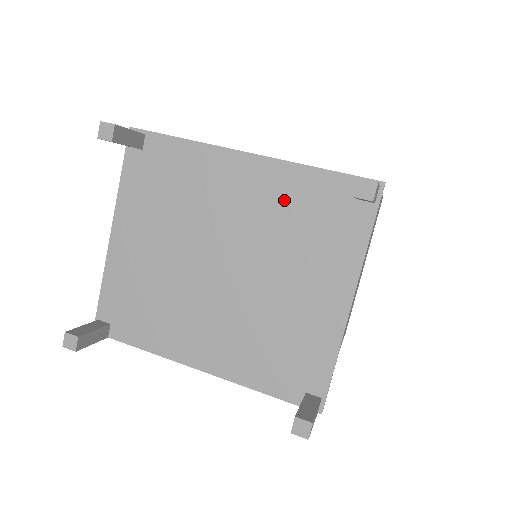
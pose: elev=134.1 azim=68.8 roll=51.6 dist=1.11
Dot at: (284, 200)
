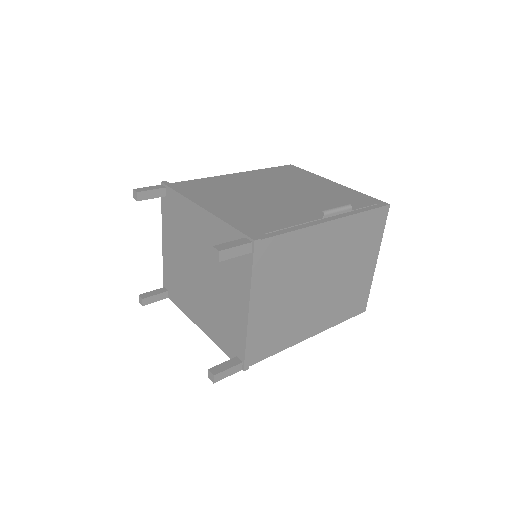
Dot at: (217, 240)
